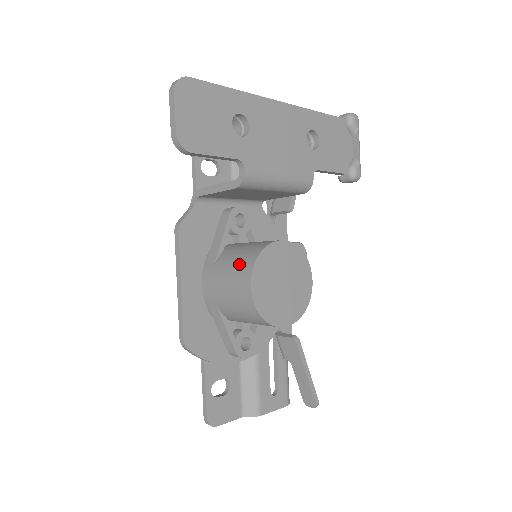
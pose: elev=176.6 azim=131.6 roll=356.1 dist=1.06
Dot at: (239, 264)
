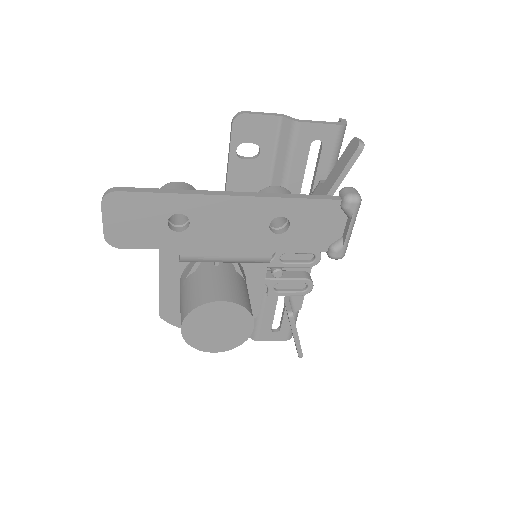
Dot at: (186, 302)
